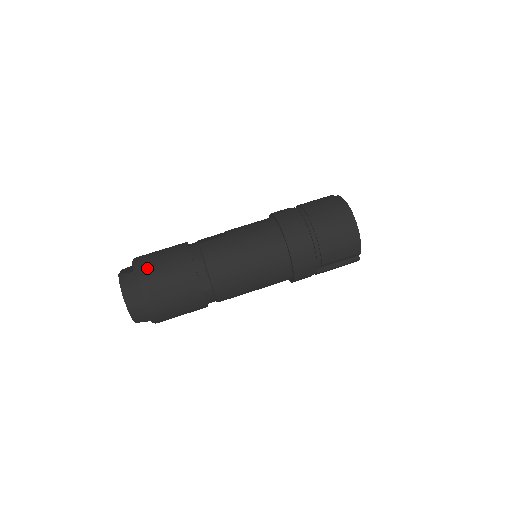
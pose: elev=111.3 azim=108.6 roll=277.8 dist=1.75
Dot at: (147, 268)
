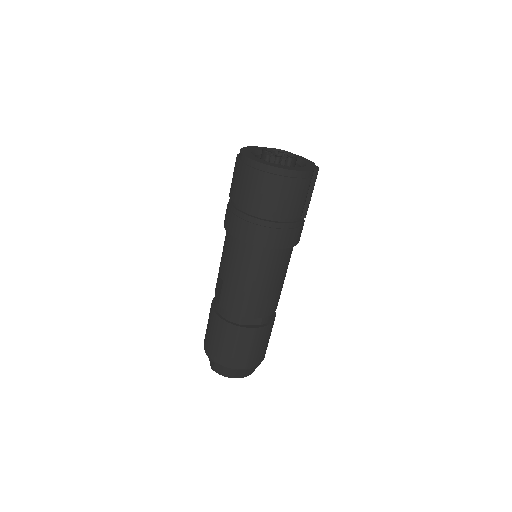
Dot at: (217, 355)
